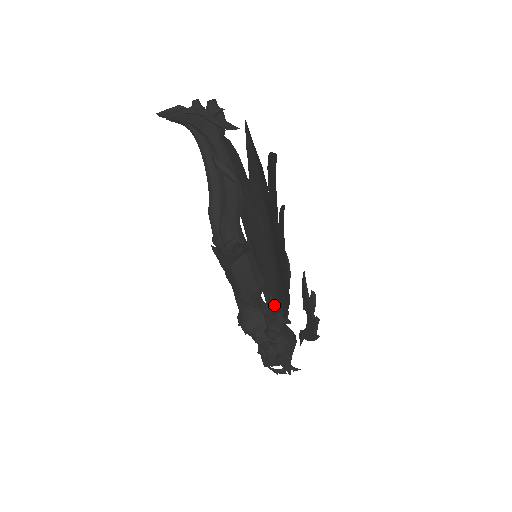
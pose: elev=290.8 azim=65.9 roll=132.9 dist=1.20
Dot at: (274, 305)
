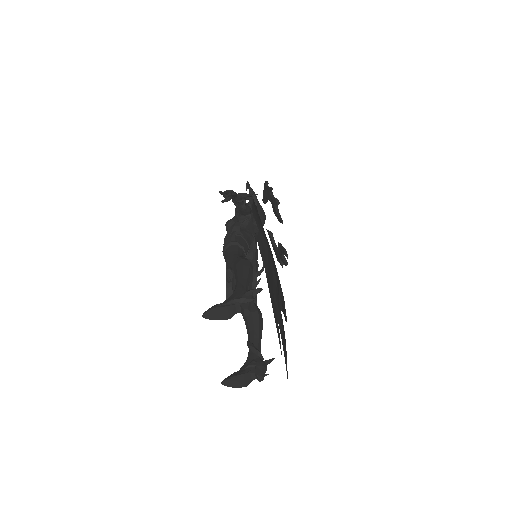
Dot at: (257, 227)
